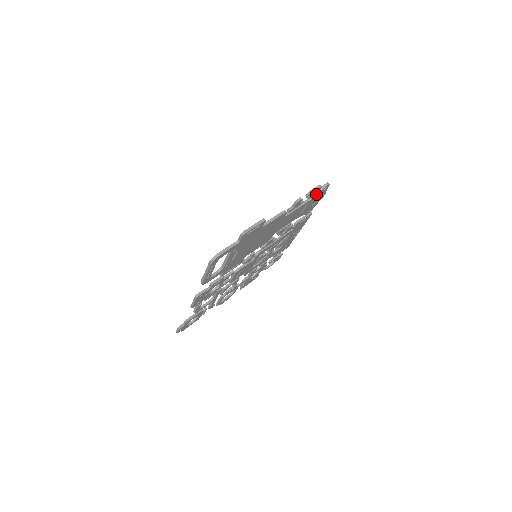
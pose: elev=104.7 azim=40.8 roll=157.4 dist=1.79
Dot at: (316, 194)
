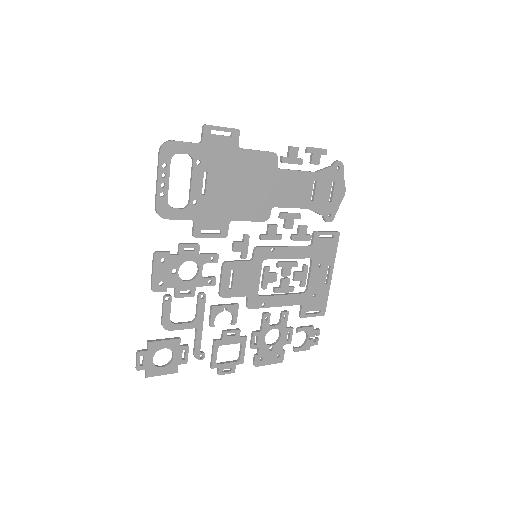
Dot at: (325, 168)
